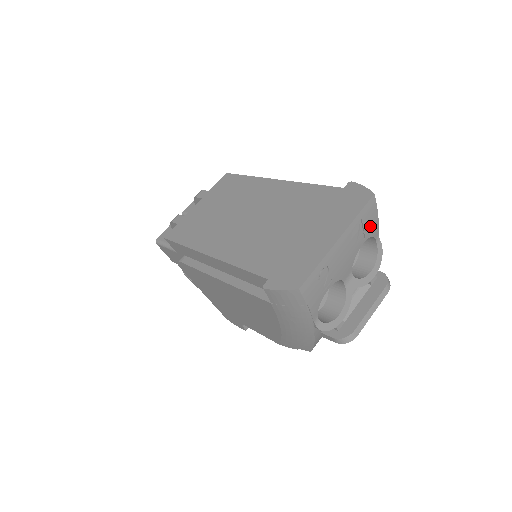
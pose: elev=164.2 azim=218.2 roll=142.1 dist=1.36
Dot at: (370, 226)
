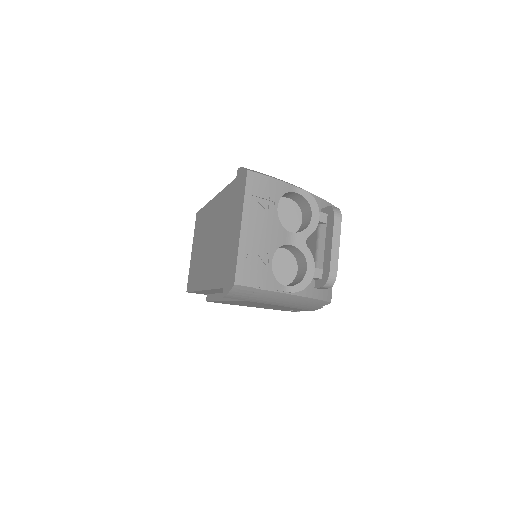
Dot at: (271, 191)
